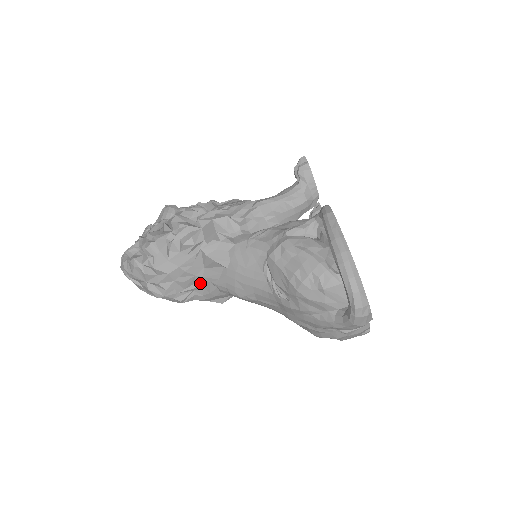
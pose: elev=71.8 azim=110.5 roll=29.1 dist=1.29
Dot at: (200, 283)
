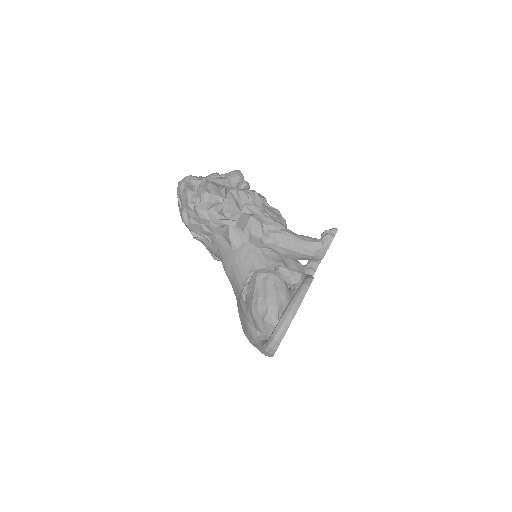
Dot at: (212, 239)
